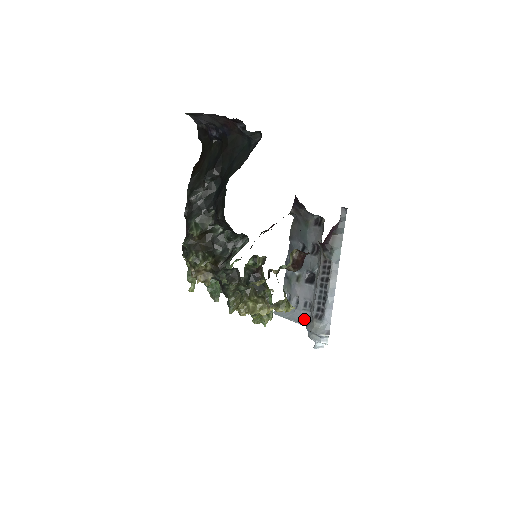
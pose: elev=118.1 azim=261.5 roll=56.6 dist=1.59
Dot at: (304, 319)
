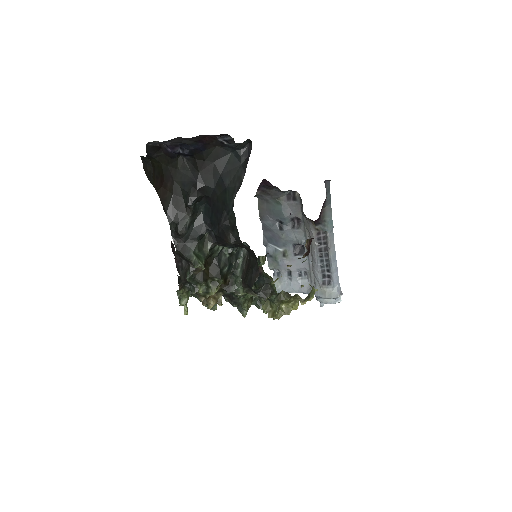
Dot at: (306, 288)
